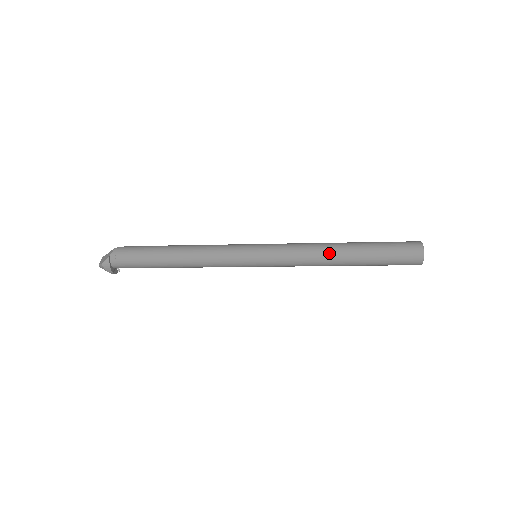
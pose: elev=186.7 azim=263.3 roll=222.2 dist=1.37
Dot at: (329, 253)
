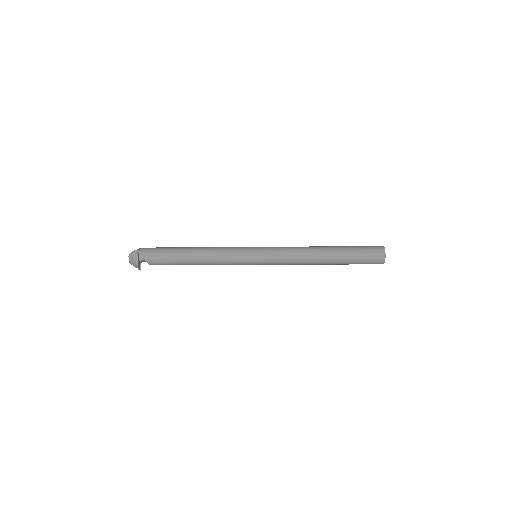
Dot at: (313, 248)
